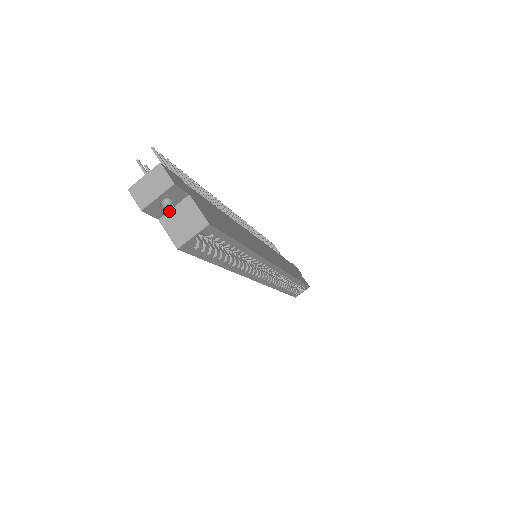
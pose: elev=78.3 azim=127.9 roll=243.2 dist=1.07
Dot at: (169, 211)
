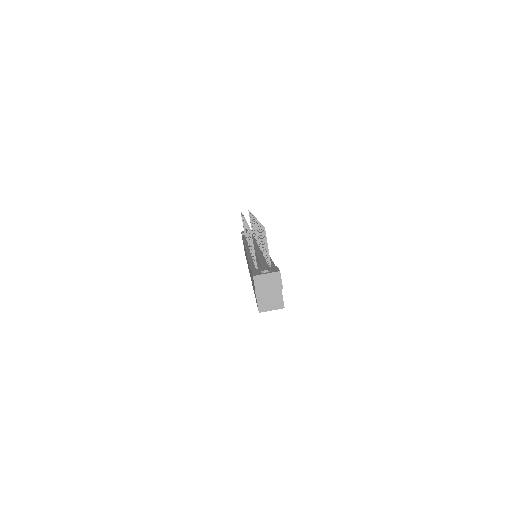
Dot at: occluded
